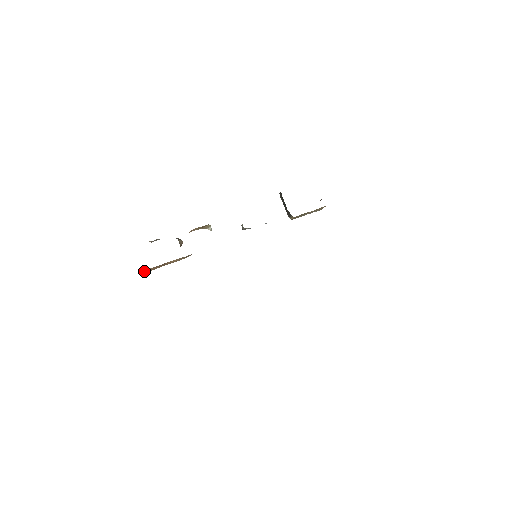
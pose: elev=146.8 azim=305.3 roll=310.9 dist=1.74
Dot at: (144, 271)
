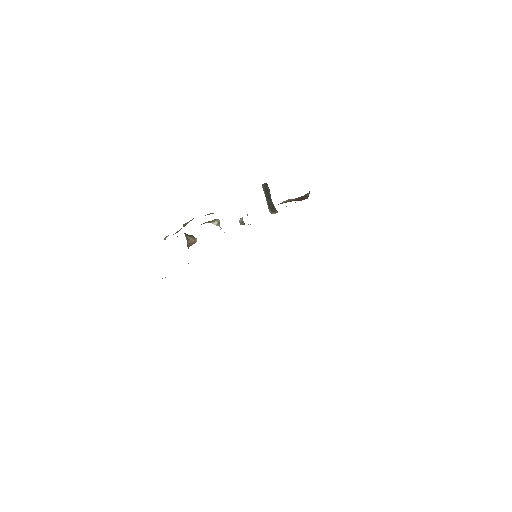
Dot at: (162, 278)
